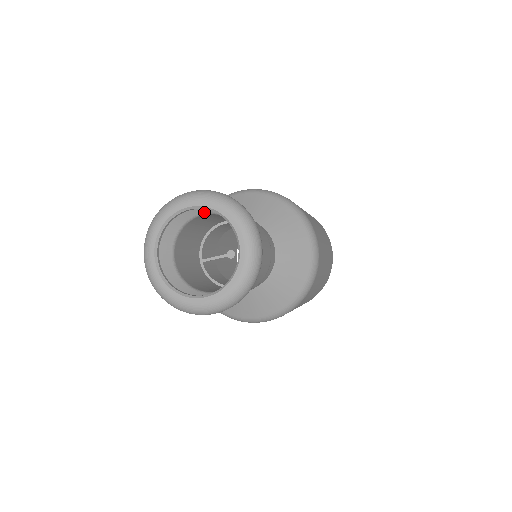
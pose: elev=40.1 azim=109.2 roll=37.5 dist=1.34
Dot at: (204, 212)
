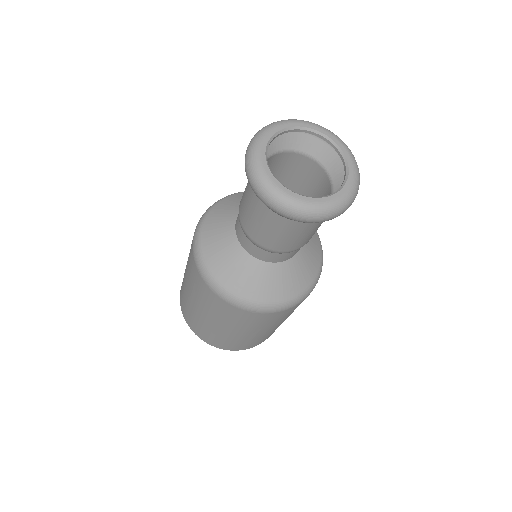
Dot at: (306, 152)
